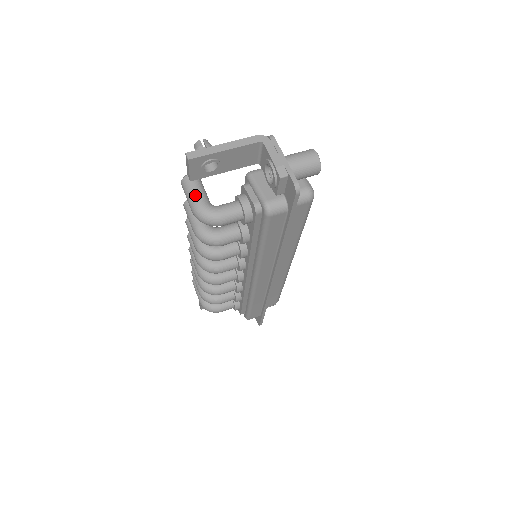
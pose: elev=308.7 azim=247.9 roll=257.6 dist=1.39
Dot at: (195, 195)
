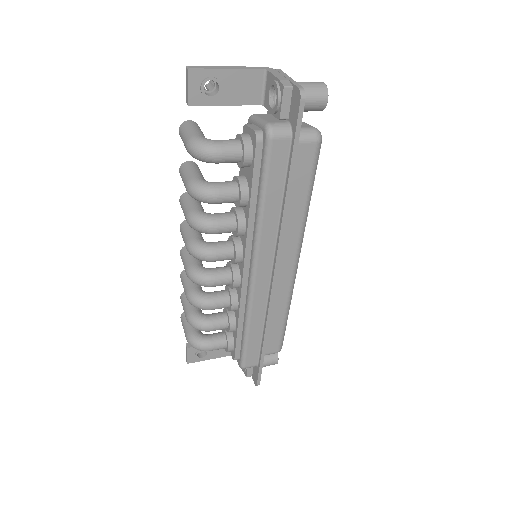
Dot at: (192, 131)
